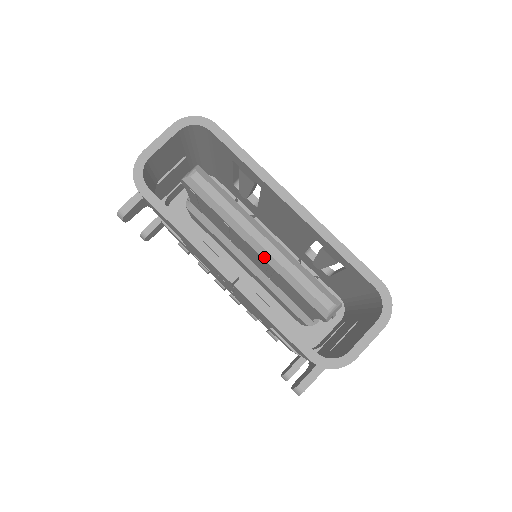
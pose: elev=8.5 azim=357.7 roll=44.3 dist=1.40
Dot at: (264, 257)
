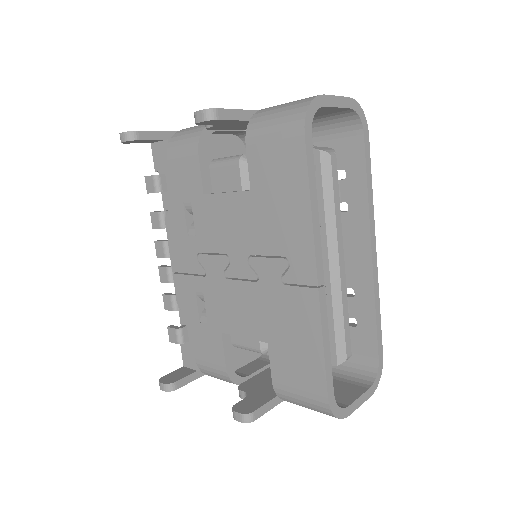
Dot at: (332, 277)
